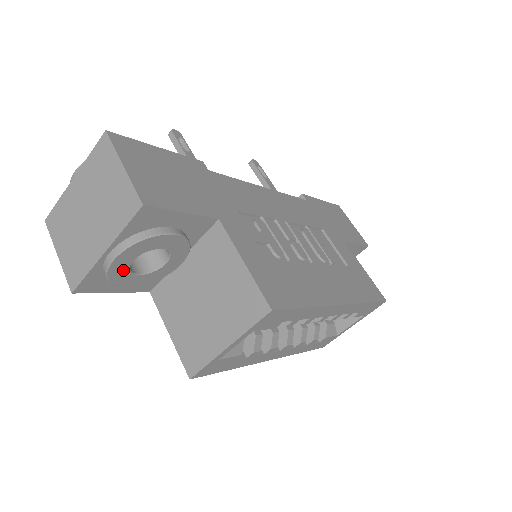
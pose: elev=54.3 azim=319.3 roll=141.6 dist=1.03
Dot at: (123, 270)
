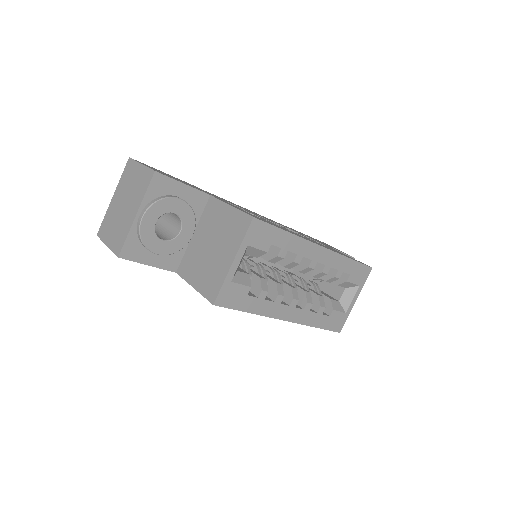
Dot at: (151, 232)
